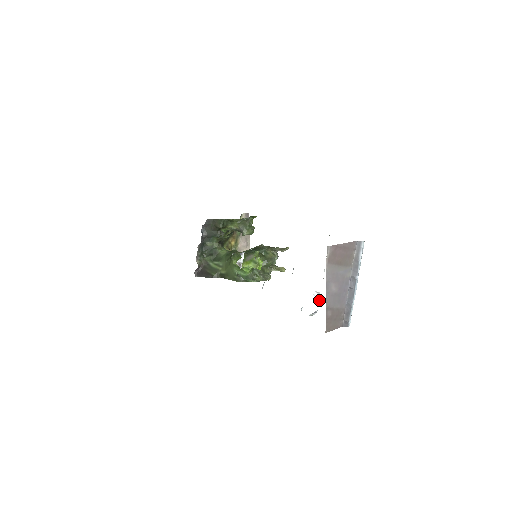
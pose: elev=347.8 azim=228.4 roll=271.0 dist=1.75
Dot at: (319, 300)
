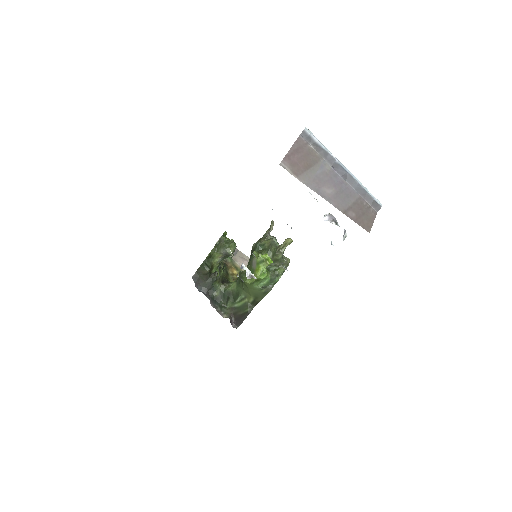
Dot at: (335, 220)
